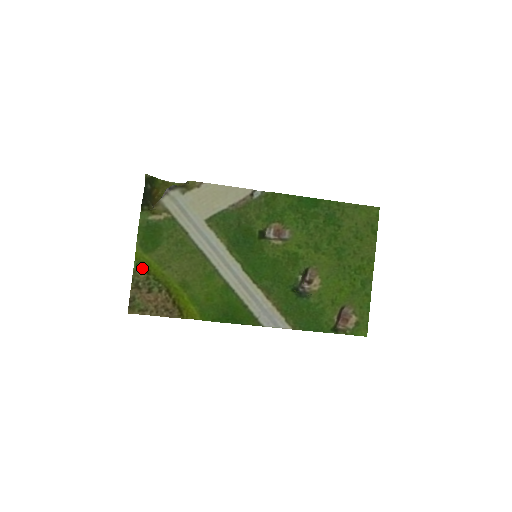
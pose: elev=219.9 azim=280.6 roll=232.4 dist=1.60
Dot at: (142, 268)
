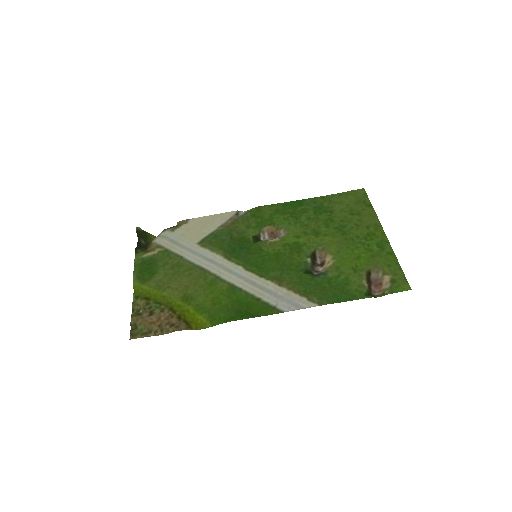
Dot at: (141, 297)
